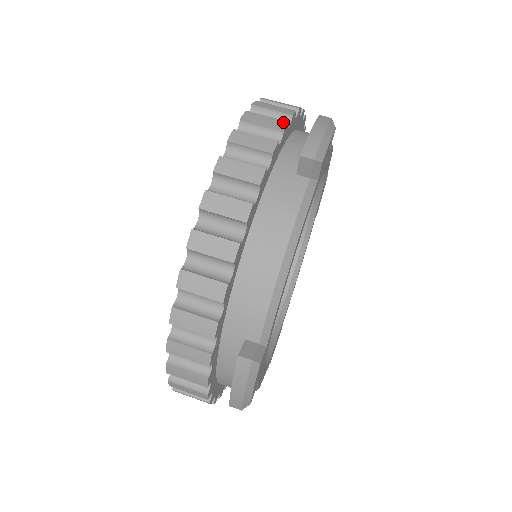
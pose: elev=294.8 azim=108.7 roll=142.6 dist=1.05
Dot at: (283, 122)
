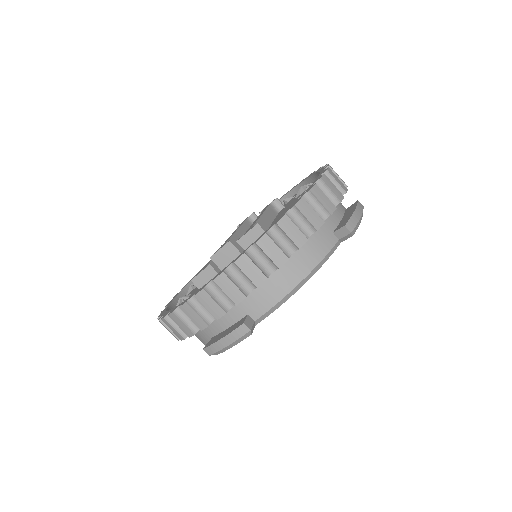
Dot at: (205, 325)
